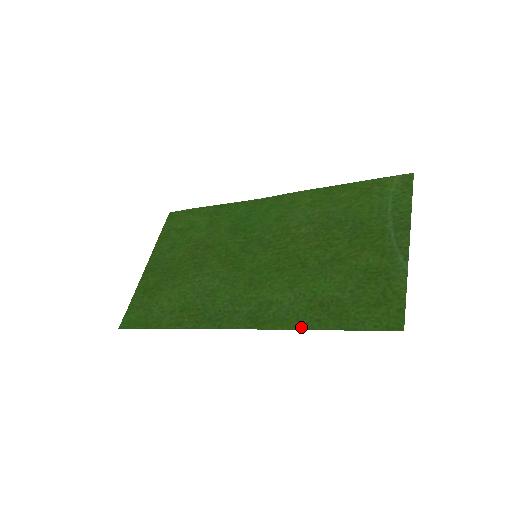
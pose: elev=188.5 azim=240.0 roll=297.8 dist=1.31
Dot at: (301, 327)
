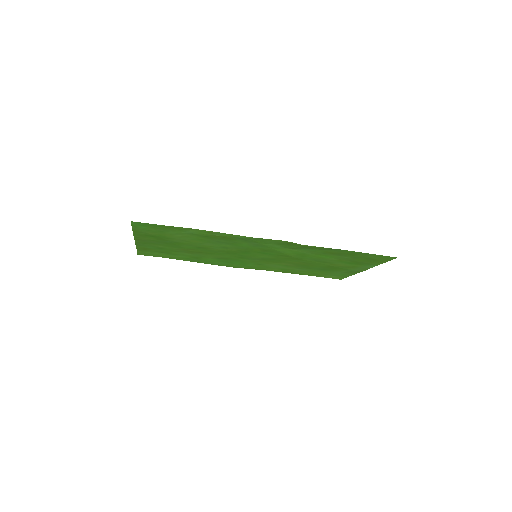
Dot at: (328, 248)
